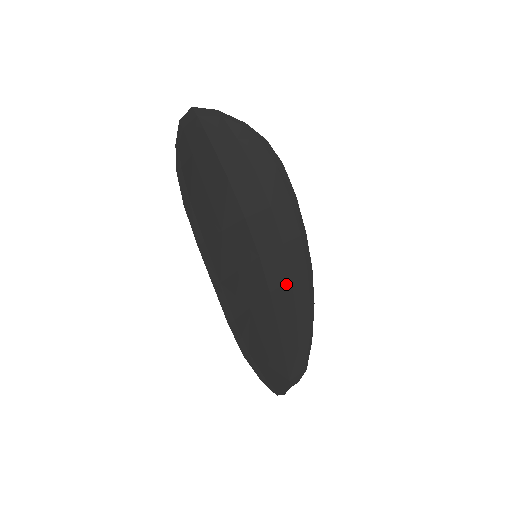
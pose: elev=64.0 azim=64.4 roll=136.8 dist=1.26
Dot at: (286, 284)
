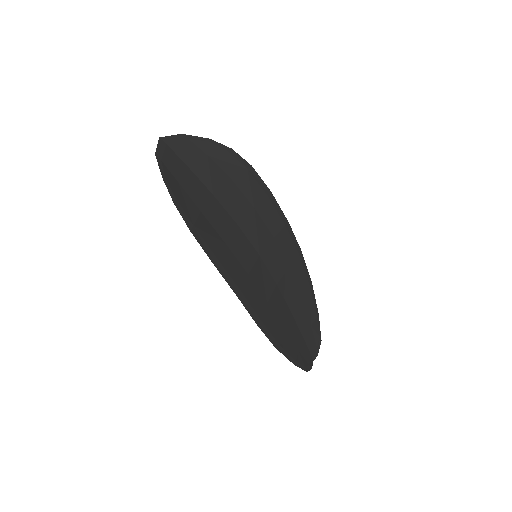
Dot at: (286, 272)
